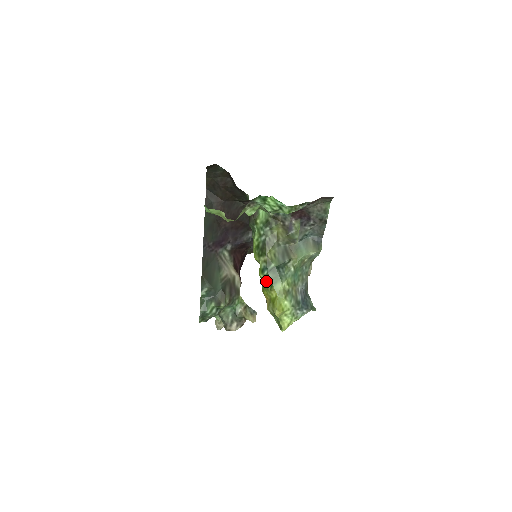
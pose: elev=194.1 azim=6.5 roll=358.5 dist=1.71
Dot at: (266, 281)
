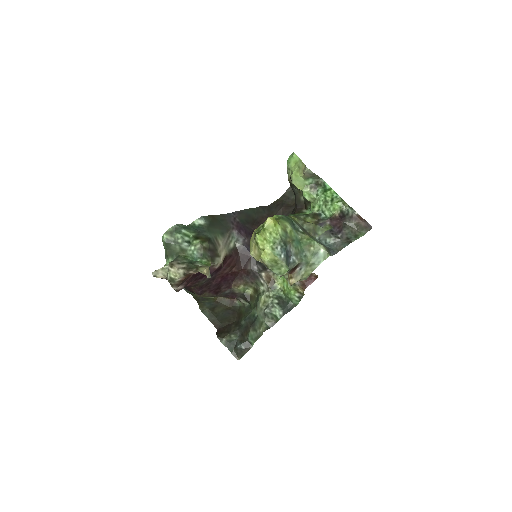
Dot at: (276, 218)
